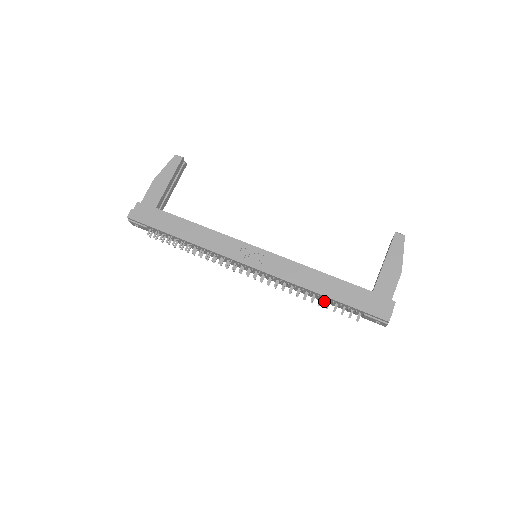
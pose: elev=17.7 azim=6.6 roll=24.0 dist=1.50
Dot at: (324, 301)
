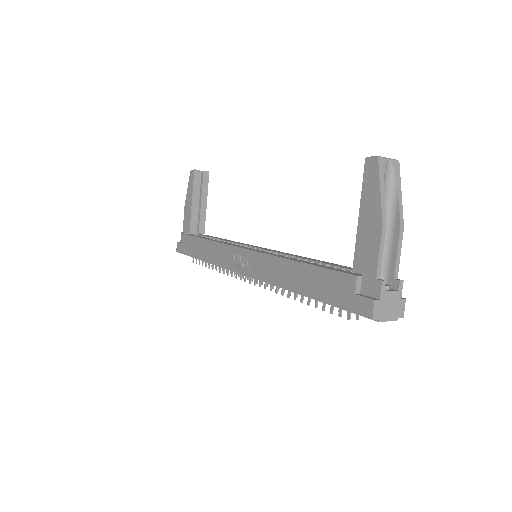
Dot at: occluded
